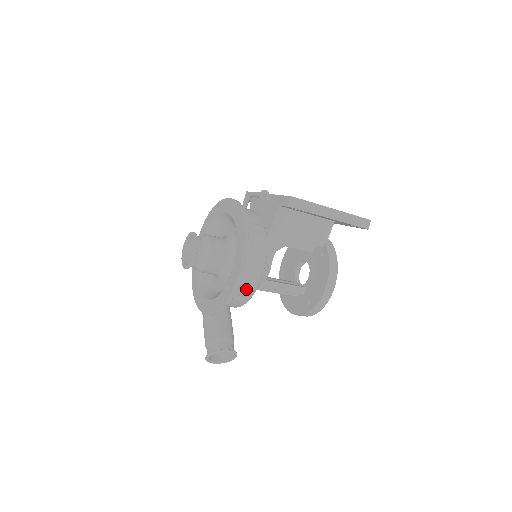
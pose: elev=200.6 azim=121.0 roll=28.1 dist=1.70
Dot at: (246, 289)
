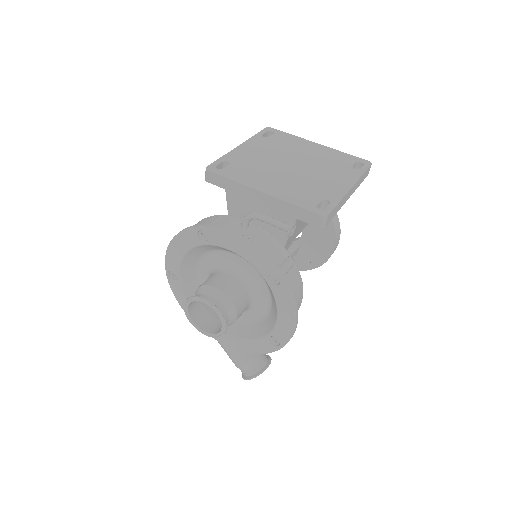
Dot at: occluded
